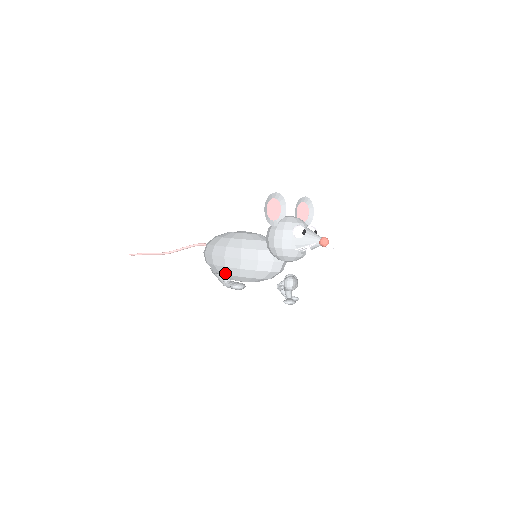
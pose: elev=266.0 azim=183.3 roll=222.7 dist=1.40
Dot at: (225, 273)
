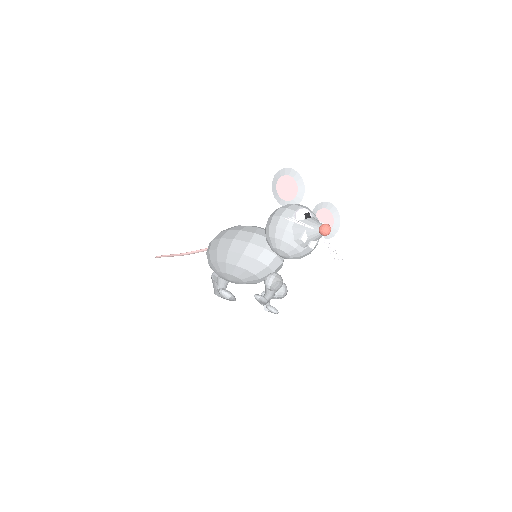
Dot at: (215, 259)
